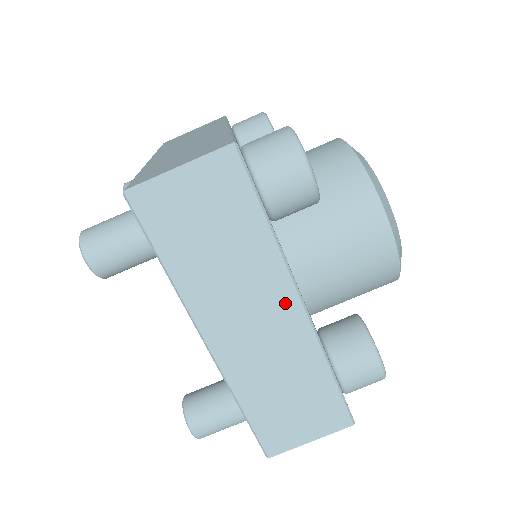
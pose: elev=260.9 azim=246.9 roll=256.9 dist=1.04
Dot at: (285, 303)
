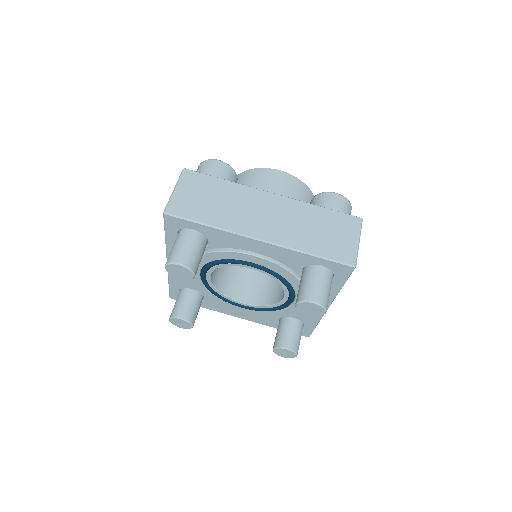
Dot at: (266, 198)
